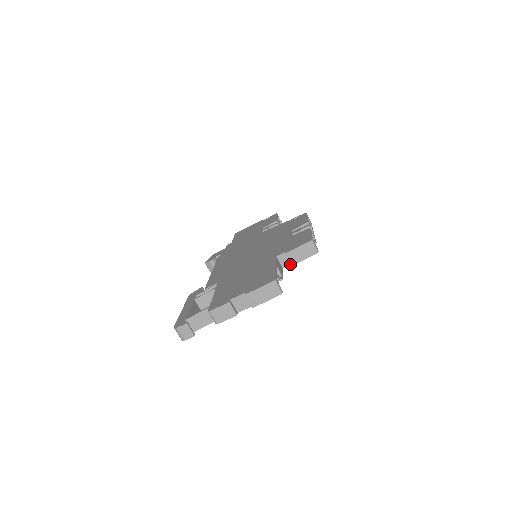
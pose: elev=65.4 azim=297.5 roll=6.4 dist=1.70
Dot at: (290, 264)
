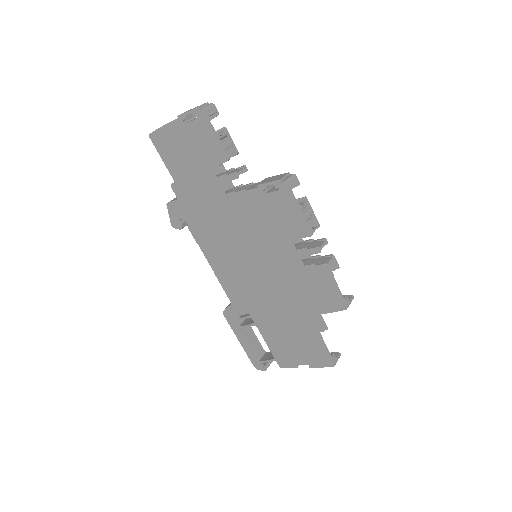
Dot at: occluded
